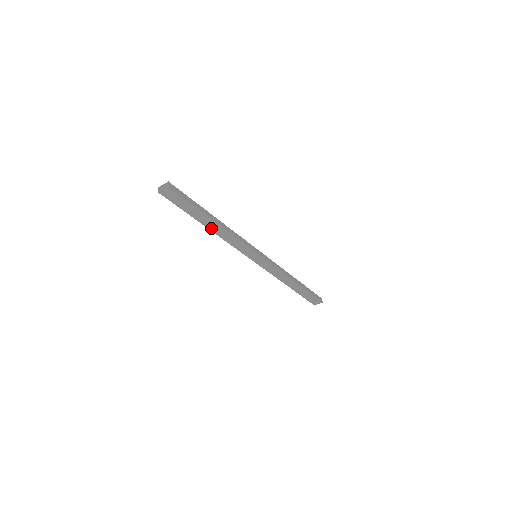
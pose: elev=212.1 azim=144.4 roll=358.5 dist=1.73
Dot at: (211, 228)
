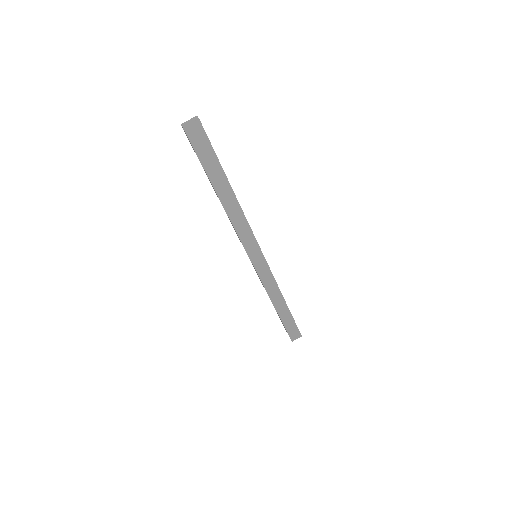
Dot at: (224, 201)
